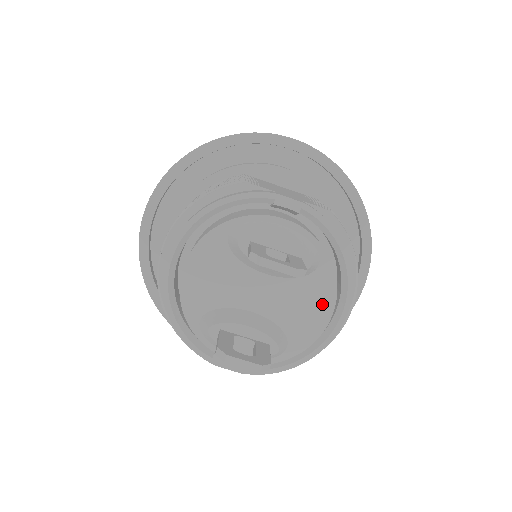
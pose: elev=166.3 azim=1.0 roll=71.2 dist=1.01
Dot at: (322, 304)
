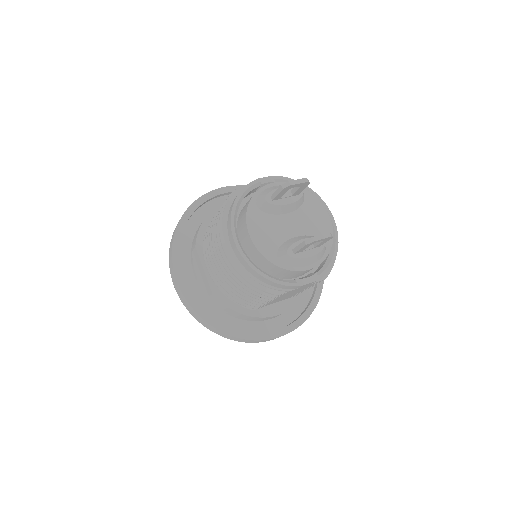
Dot at: (320, 212)
